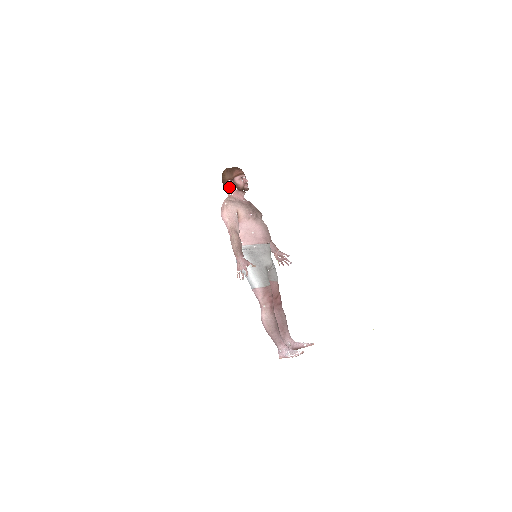
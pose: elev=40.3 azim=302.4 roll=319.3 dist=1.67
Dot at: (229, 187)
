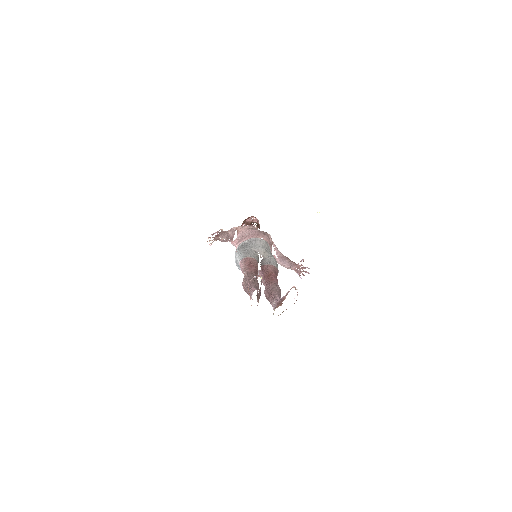
Dot at: occluded
